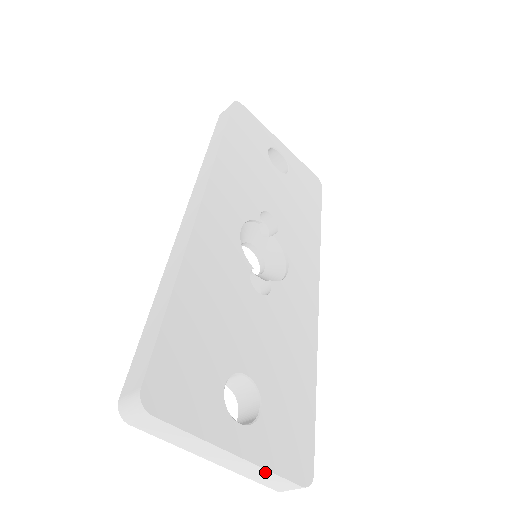
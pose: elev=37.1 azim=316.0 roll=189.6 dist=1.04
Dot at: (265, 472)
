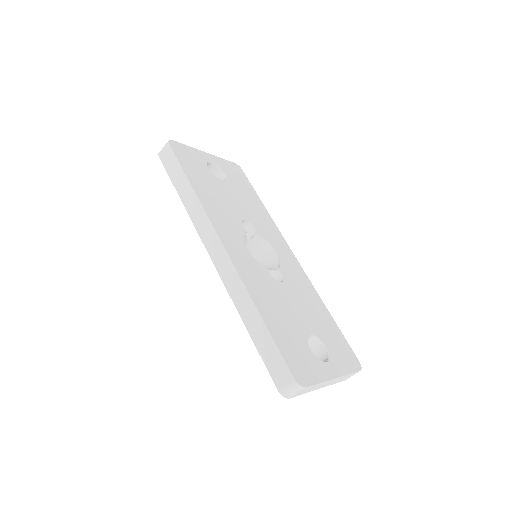
Dot at: (346, 376)
